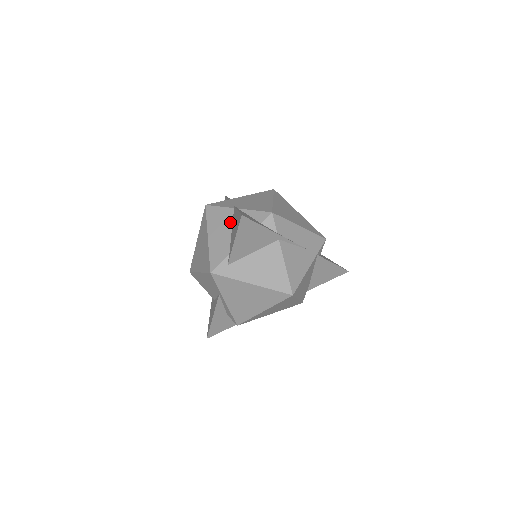
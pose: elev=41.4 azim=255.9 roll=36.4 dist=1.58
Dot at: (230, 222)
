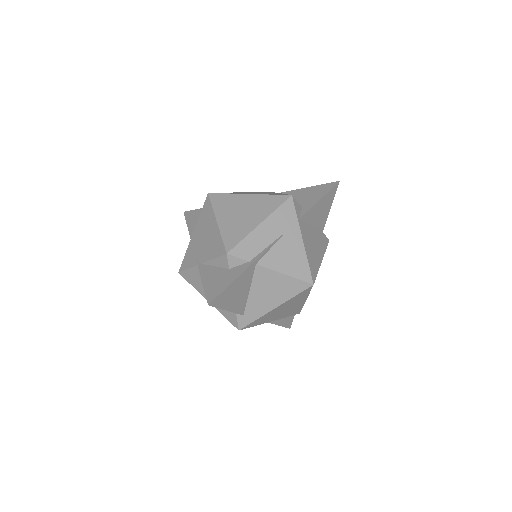
Dot at: occluded
